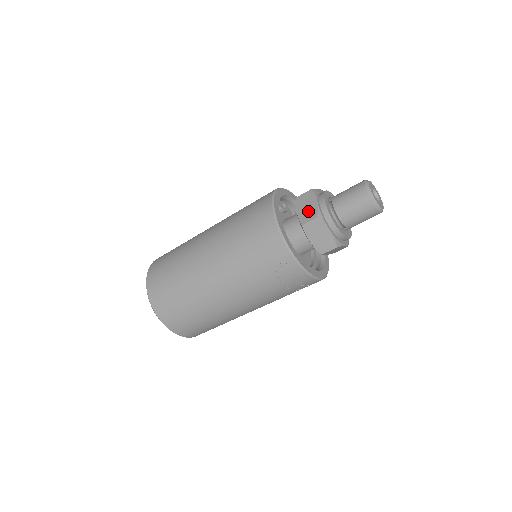
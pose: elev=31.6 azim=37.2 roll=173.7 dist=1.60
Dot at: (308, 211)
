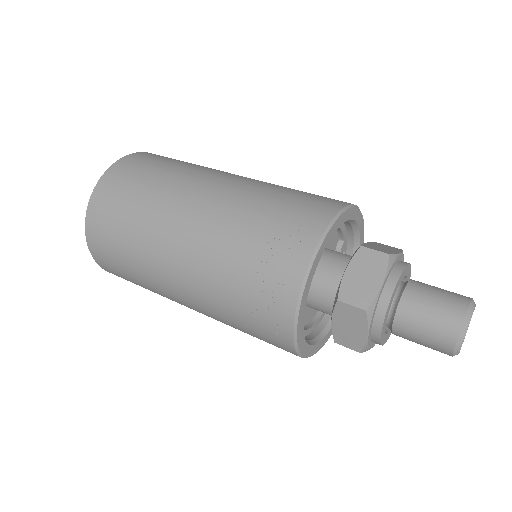
Dot at: (382, 248)
